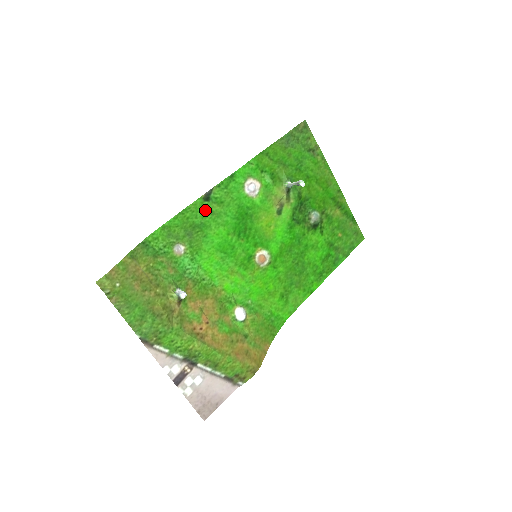
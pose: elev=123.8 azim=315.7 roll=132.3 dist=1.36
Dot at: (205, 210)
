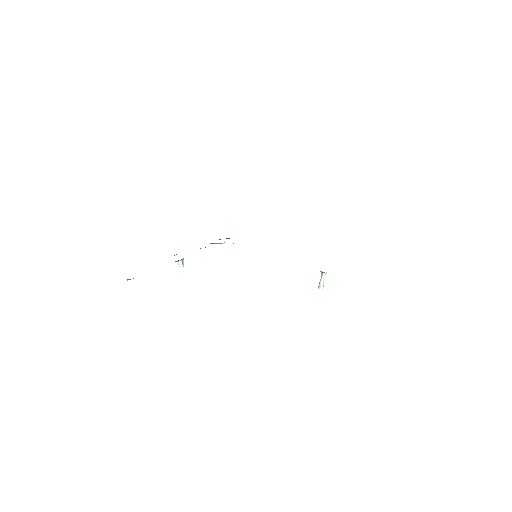
Dot at: occluded
